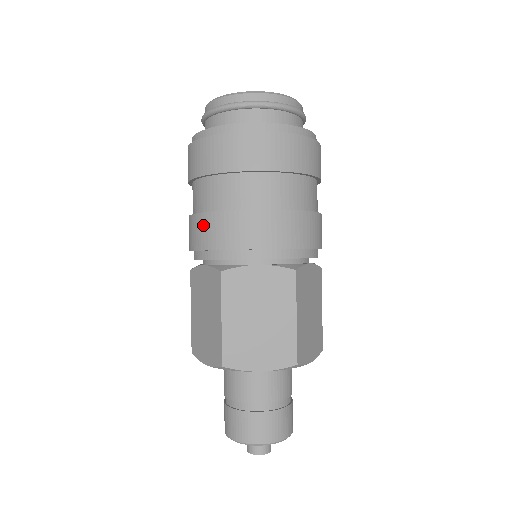
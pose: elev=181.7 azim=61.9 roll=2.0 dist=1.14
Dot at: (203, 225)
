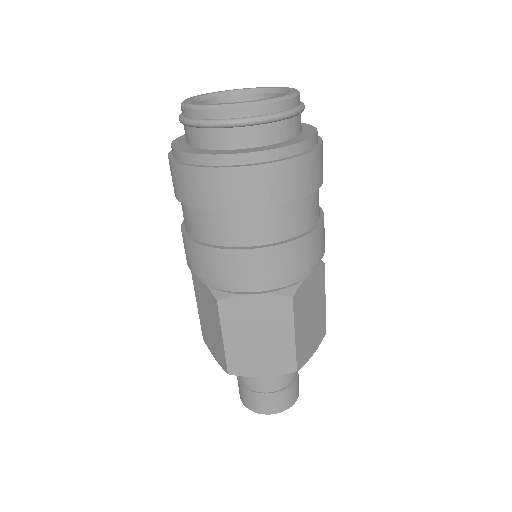
Dot at: (194, 254)
